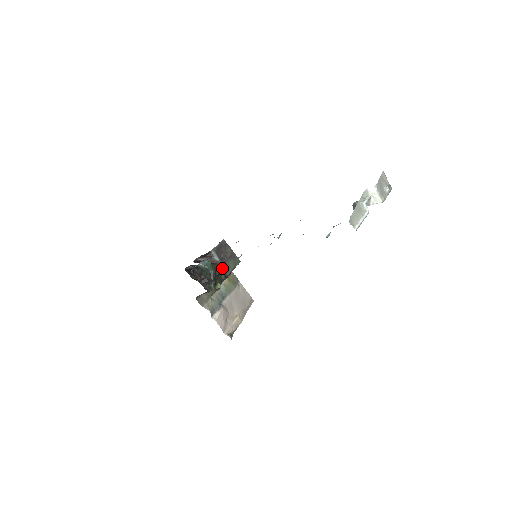
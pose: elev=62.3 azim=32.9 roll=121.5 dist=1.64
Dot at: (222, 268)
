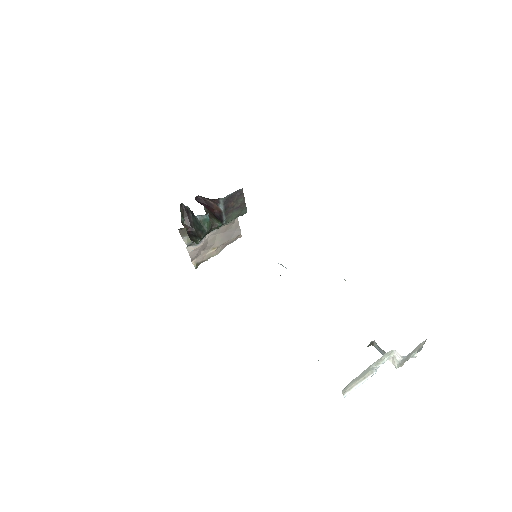
Dot at: (220, 226)
